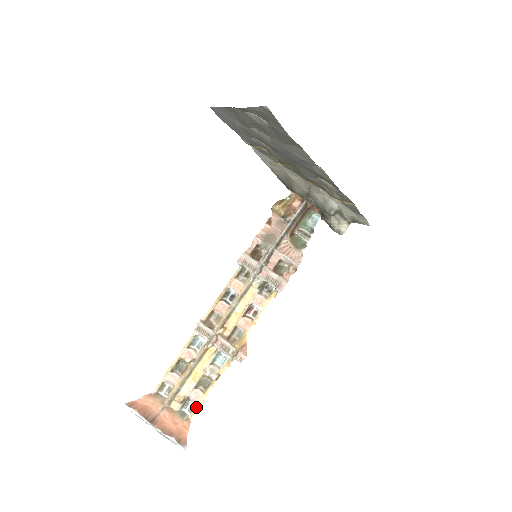
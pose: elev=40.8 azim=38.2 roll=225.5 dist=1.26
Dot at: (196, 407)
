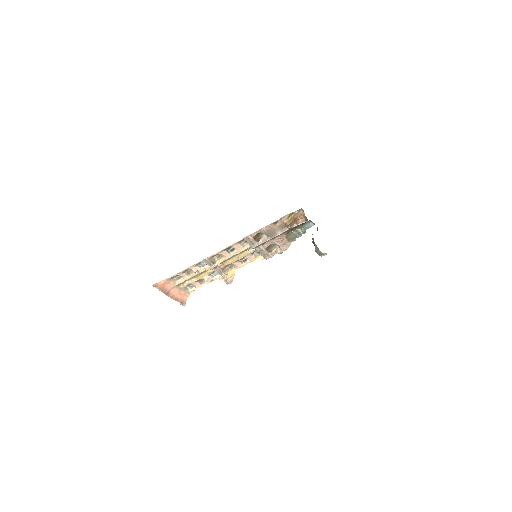
Dot at: (194, 288)
